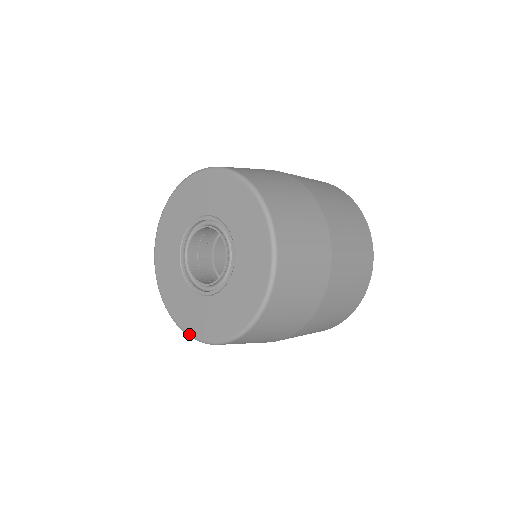
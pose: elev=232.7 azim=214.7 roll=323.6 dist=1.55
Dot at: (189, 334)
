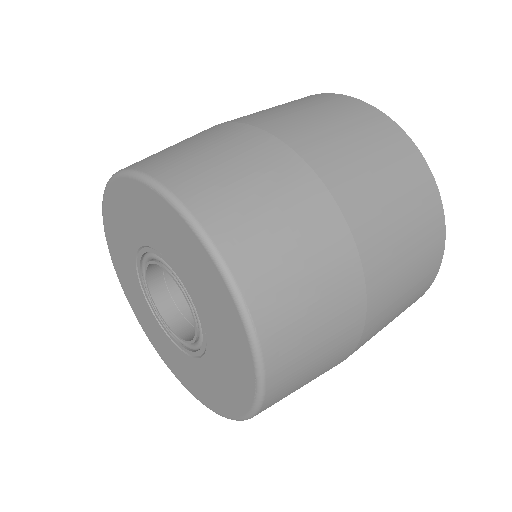
Dot at: (231, 418)
